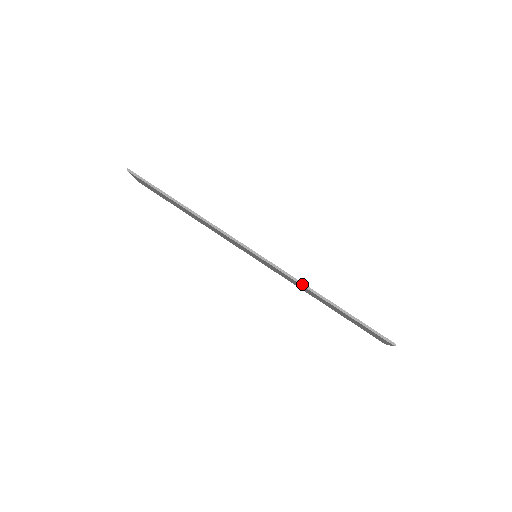
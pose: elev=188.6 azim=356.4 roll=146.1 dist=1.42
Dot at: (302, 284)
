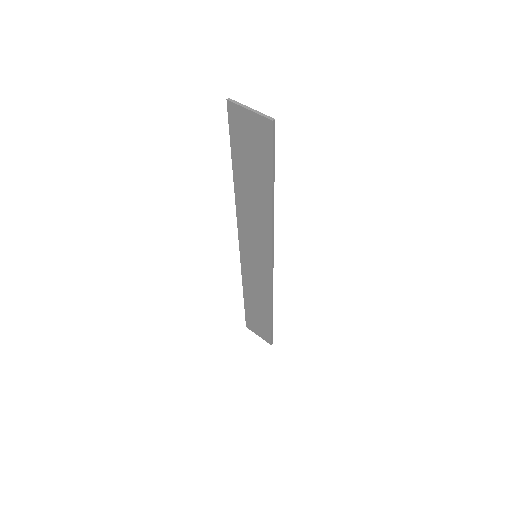
Dot at: (272, 299)
